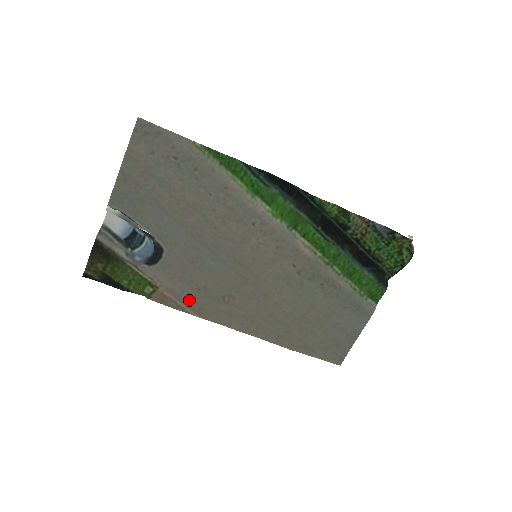
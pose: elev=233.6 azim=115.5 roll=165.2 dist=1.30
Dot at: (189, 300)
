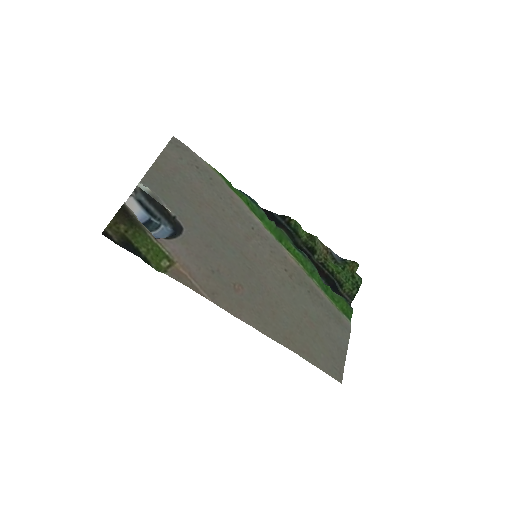
Dot at: (203, 281)
